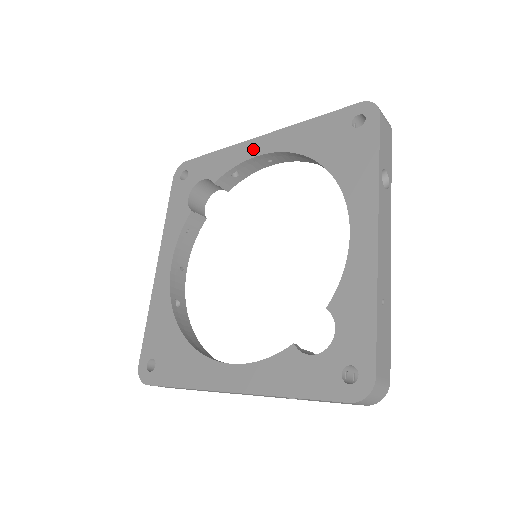
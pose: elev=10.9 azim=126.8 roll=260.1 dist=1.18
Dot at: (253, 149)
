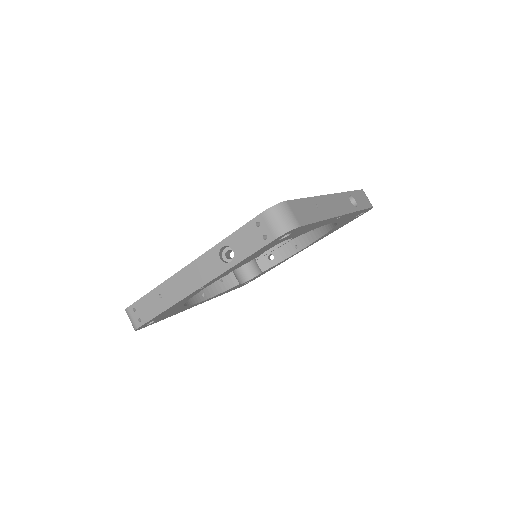
Dot at: occluded
